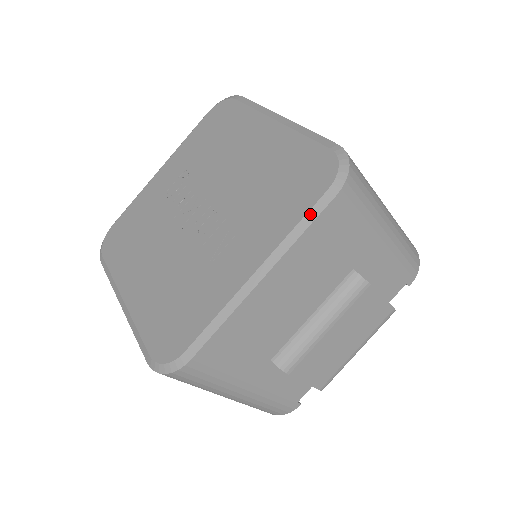
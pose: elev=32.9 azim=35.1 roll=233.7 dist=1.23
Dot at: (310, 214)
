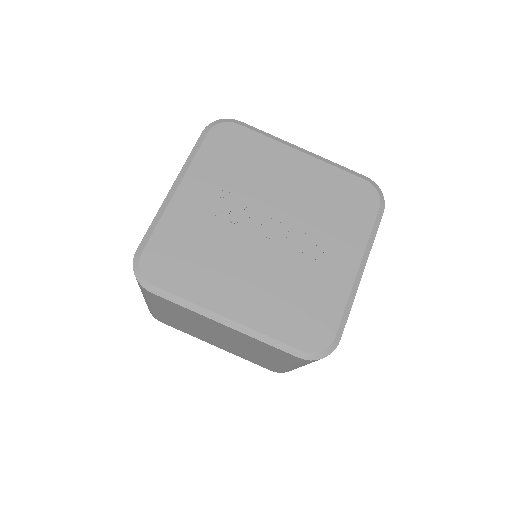
Dot at: (376, 225)
